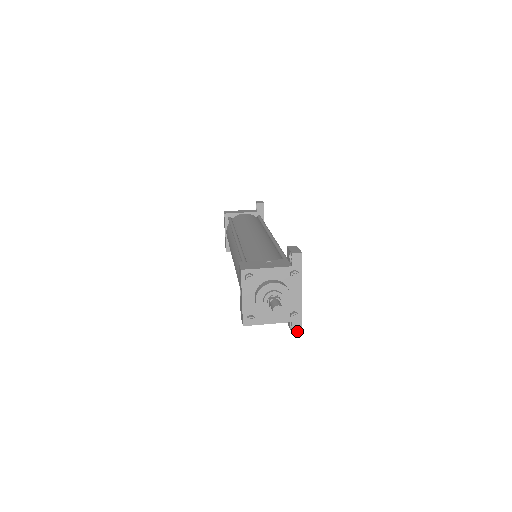
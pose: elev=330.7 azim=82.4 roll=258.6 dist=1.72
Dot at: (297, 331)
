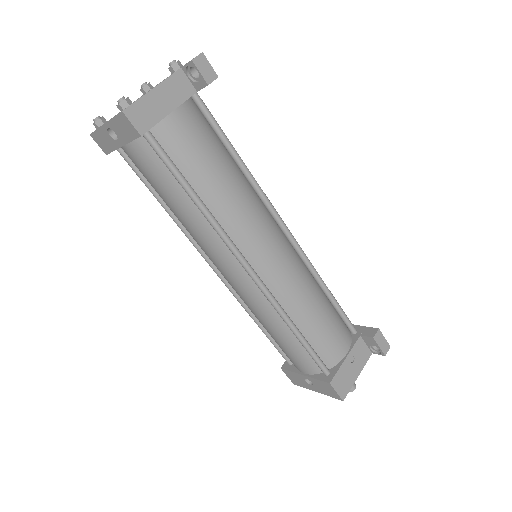
Dot at: occluded
